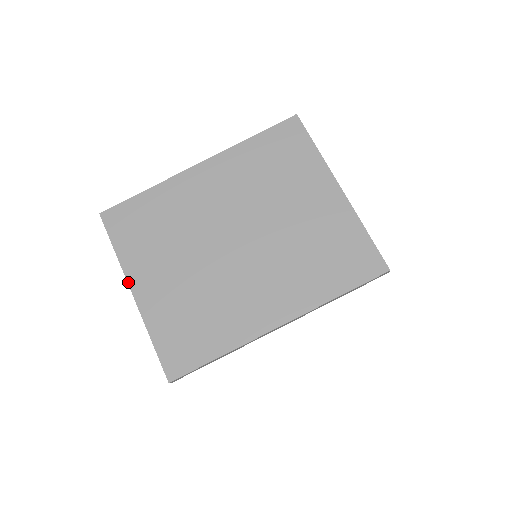
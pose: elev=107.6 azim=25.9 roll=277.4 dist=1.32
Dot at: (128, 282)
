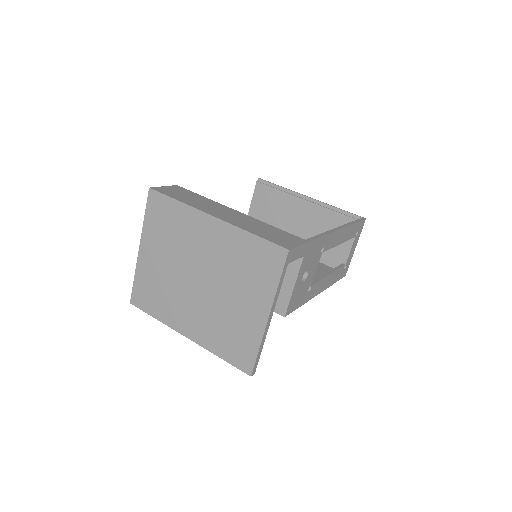
Dot at: (140, 241)
